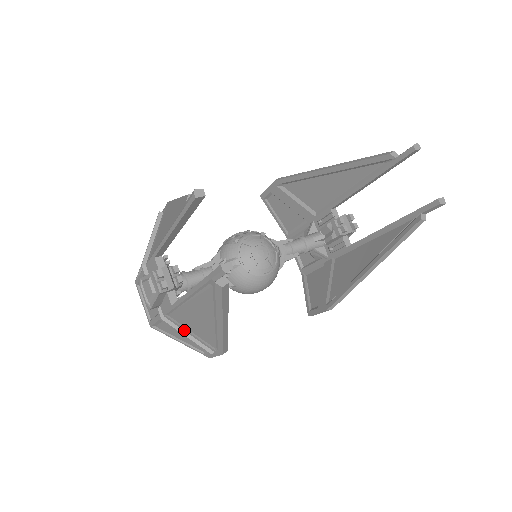
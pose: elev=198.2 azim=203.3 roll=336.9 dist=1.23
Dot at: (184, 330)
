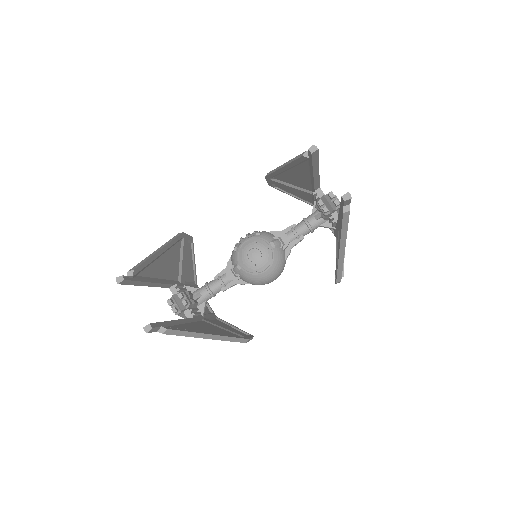
Dot at: occluded
